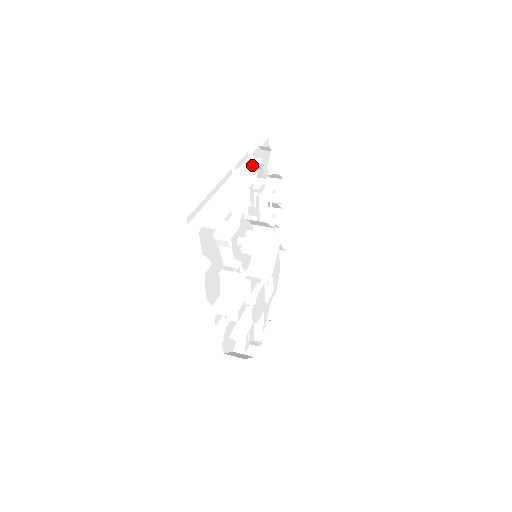
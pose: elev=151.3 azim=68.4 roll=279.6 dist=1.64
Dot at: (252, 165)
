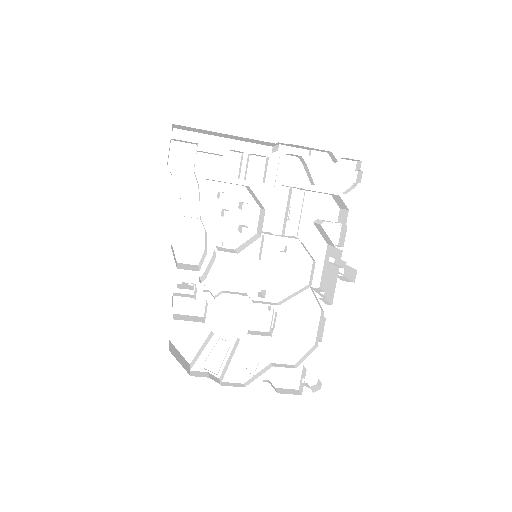
Dot at: occluded
